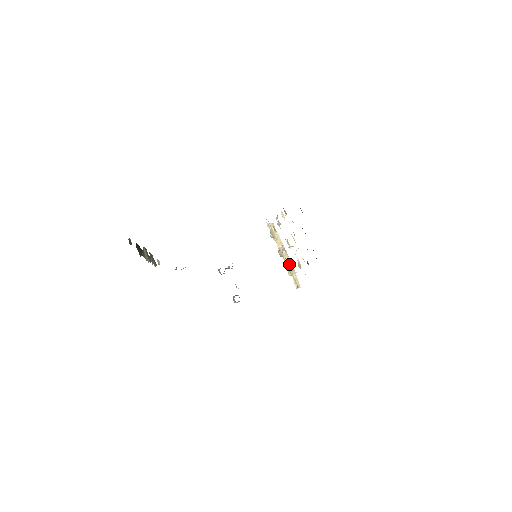
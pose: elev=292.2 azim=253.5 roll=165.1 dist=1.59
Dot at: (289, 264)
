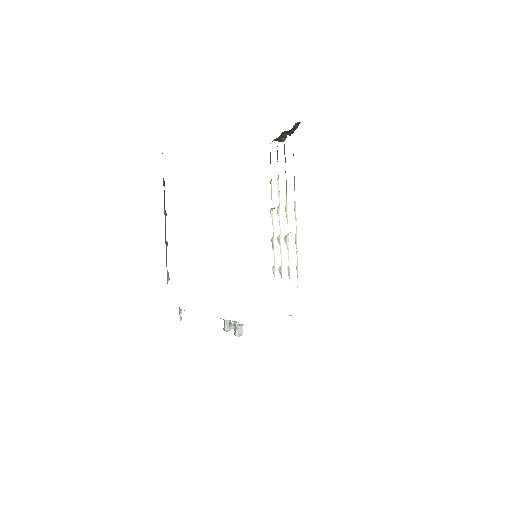
Dot at: occluded
